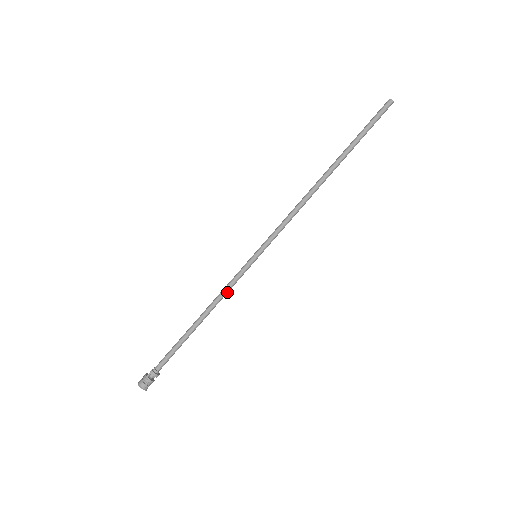
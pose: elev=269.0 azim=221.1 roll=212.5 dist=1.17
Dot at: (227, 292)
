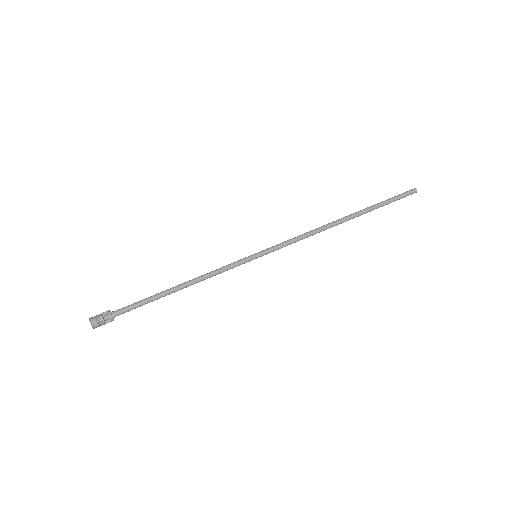
Dot at: (216, 273)
